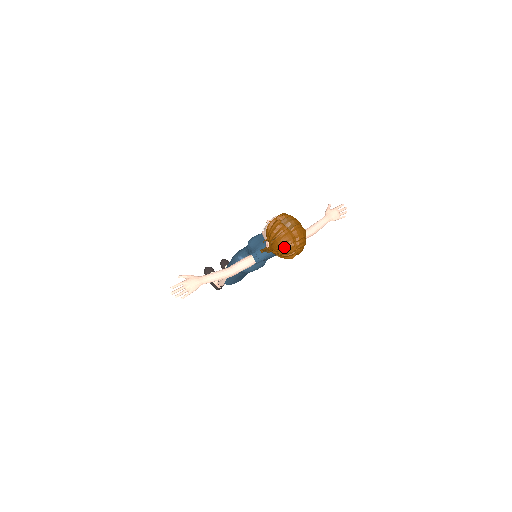
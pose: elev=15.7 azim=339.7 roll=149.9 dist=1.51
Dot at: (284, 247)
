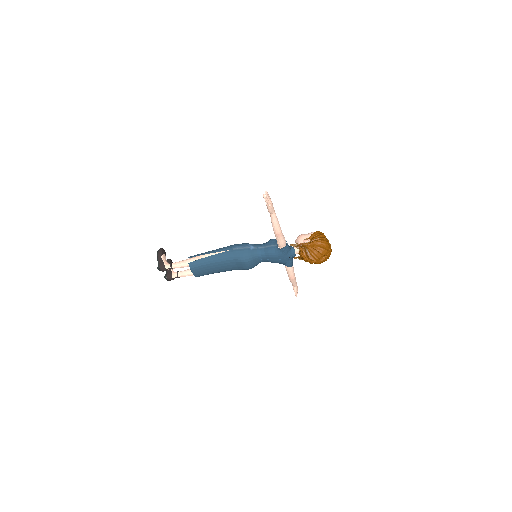
Dot at: (323, 247)
